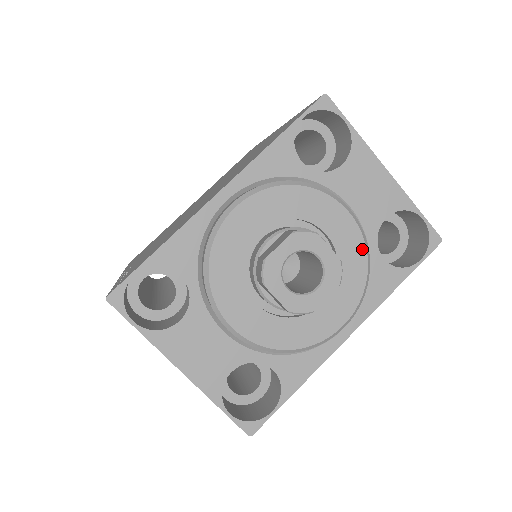
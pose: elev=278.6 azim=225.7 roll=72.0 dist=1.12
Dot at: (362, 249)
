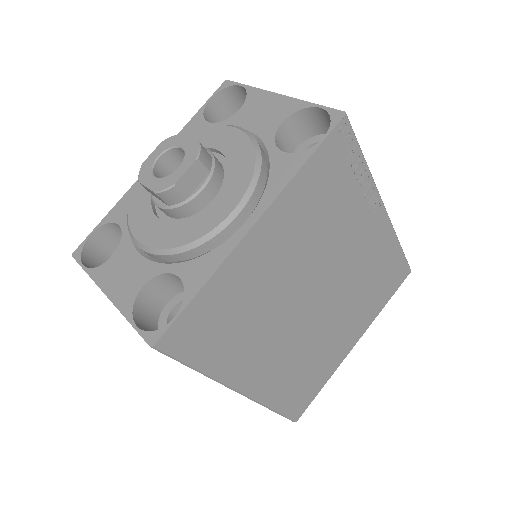
Dot at: (249, 146)
